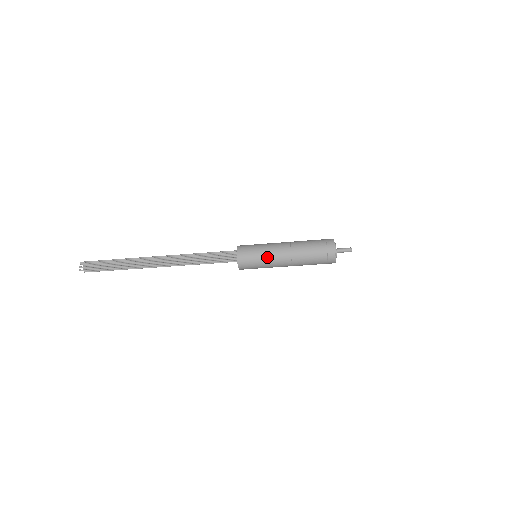
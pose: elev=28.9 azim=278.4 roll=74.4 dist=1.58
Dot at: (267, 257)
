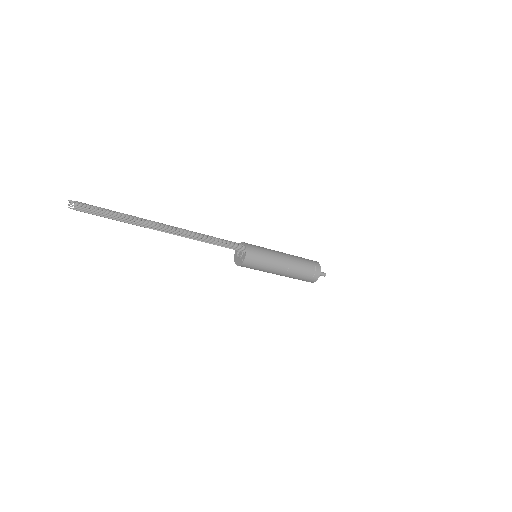
Dot at: (271, 255)
